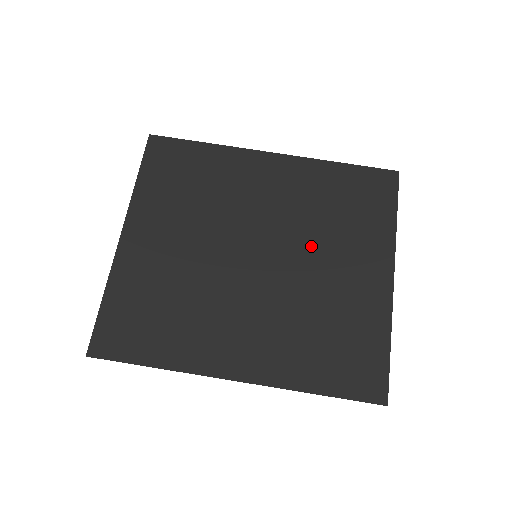
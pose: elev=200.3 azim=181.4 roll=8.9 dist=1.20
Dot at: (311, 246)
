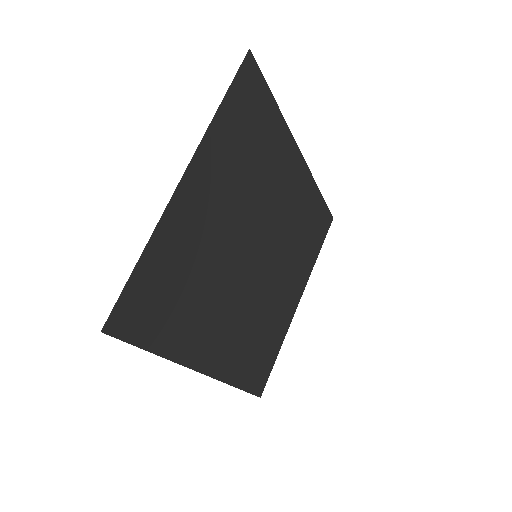
Dot at: (282, 261)
